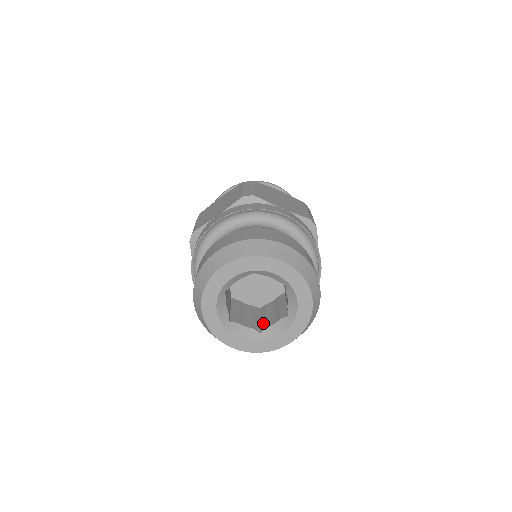
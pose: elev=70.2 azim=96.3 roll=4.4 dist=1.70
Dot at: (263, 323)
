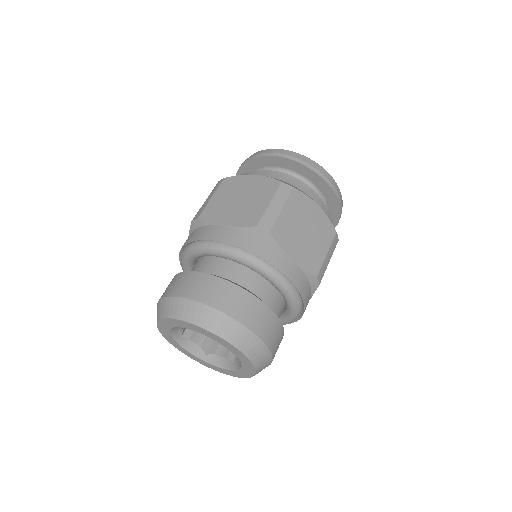
Dot at: occluded
